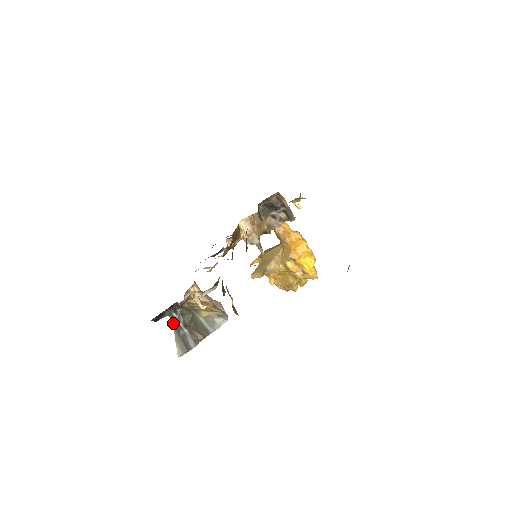
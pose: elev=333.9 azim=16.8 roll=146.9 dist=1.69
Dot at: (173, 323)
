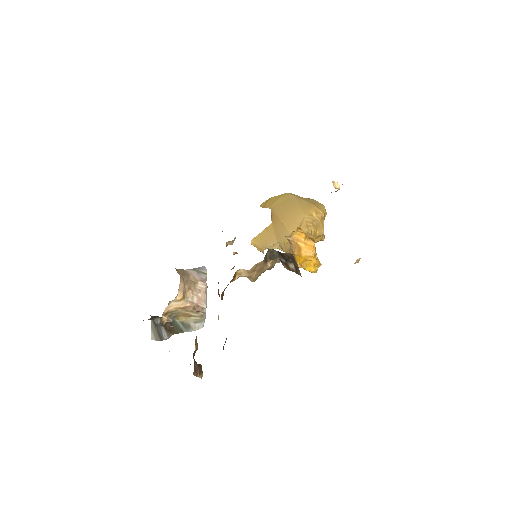
Dot at: (151, 316)
